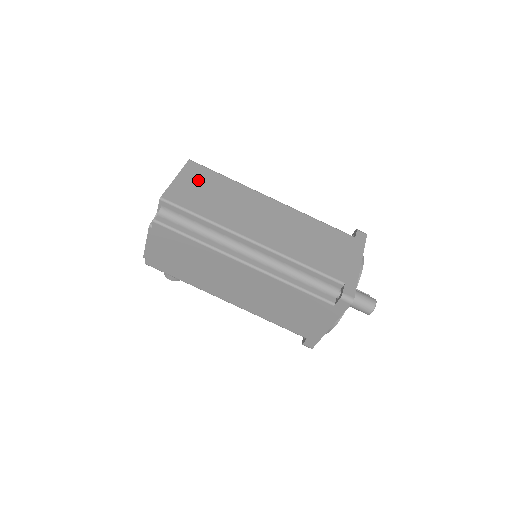
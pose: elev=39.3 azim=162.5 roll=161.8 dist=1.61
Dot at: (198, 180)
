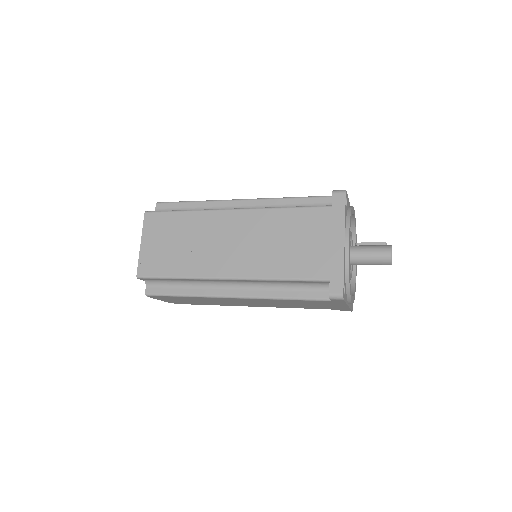
Dot at: (159, 234)
